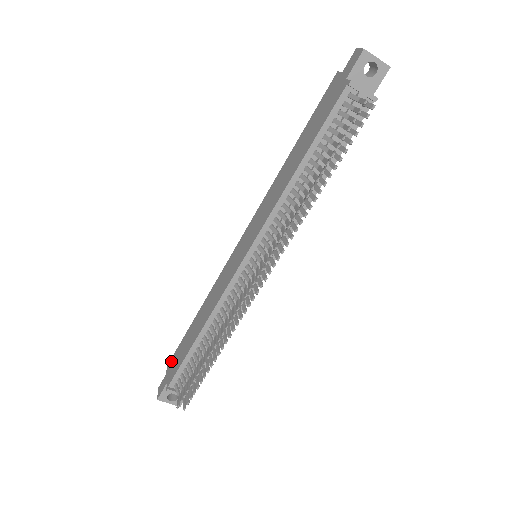
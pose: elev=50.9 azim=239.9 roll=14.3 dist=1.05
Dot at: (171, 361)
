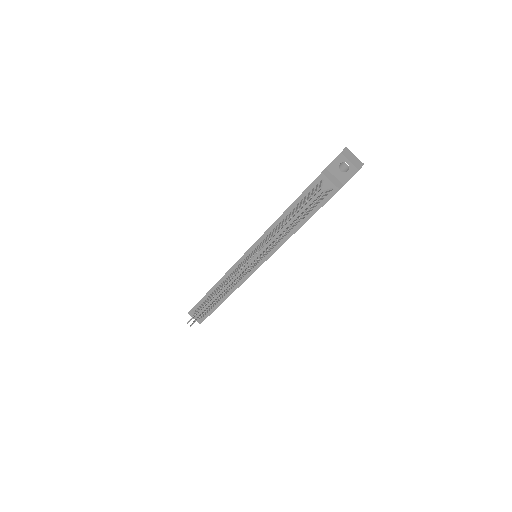
Dot at: occluded
